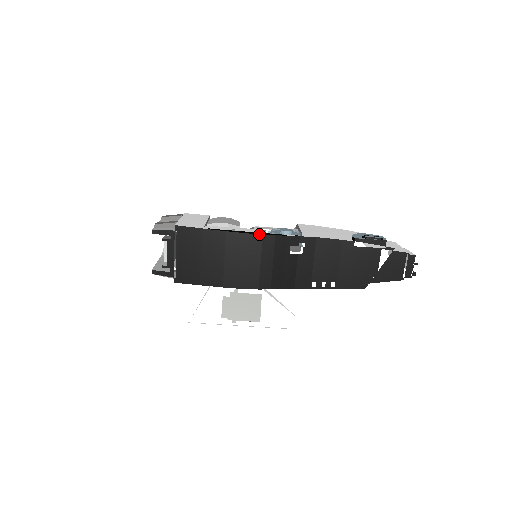
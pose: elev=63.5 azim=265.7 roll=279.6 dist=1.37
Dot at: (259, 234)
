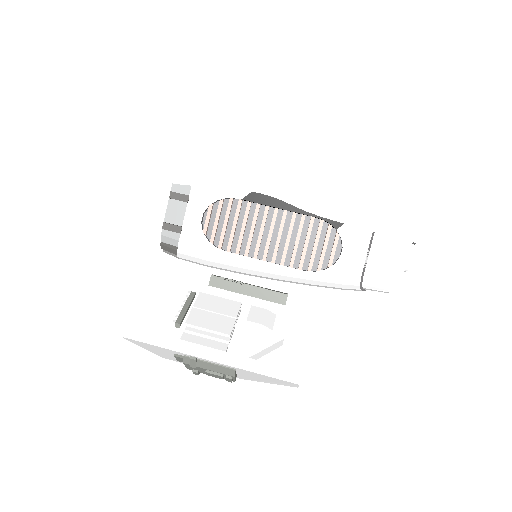
Dot at: occluded
